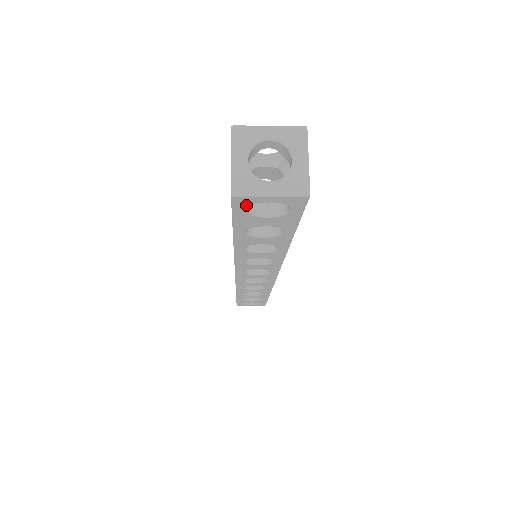
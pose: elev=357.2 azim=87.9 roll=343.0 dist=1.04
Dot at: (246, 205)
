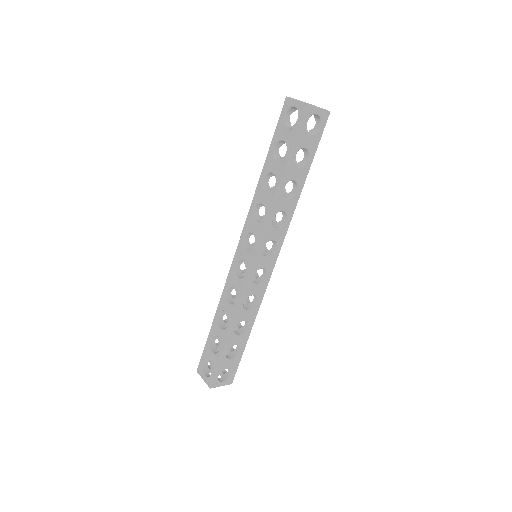
Dot at: (309, 116)
